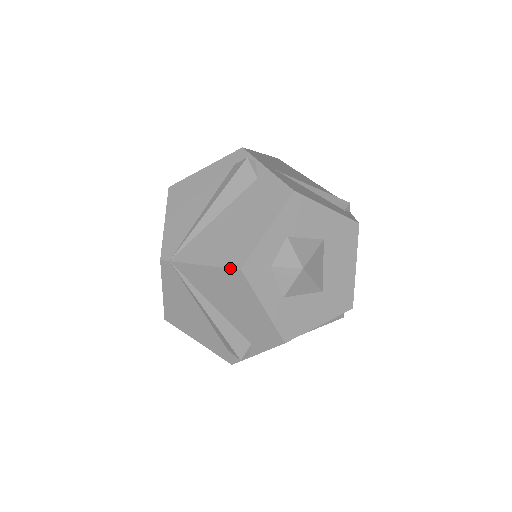
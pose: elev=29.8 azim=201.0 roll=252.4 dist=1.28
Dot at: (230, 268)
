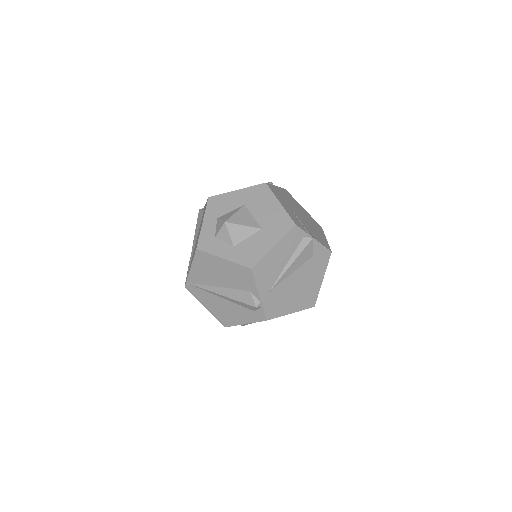
Dot at: (195, 254)
